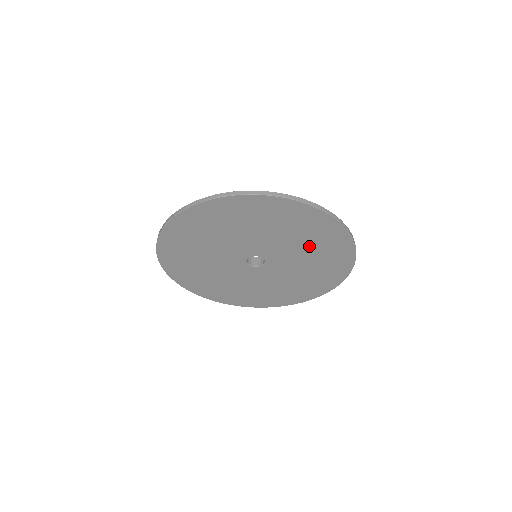
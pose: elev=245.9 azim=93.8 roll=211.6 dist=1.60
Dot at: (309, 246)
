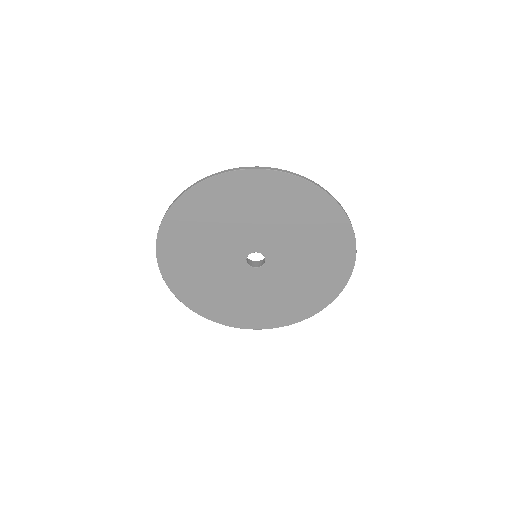
Dot at: (305, 231)
